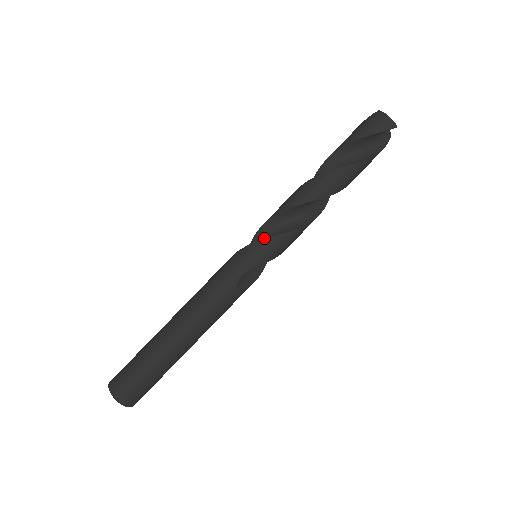
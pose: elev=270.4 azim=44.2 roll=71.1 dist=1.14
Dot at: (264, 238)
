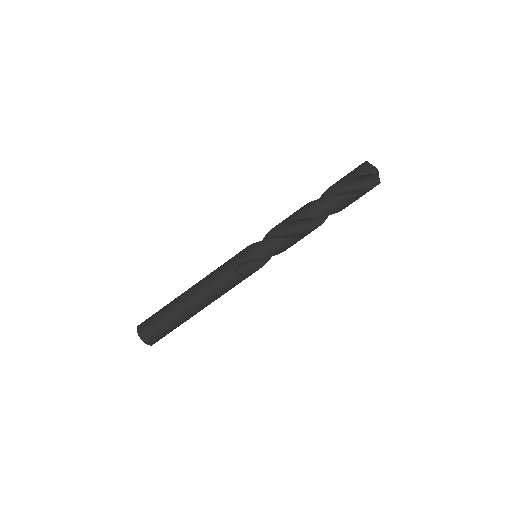
Dot at: occluded
